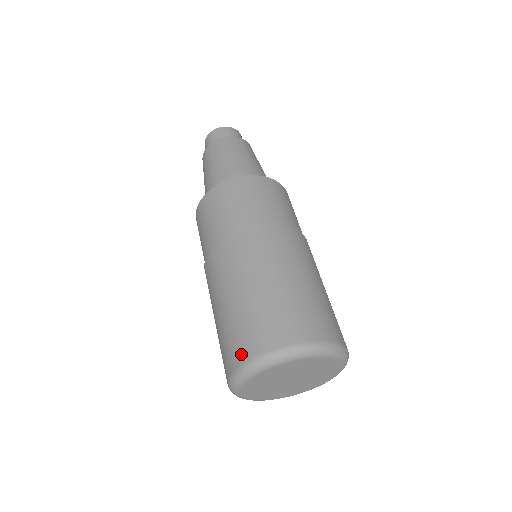
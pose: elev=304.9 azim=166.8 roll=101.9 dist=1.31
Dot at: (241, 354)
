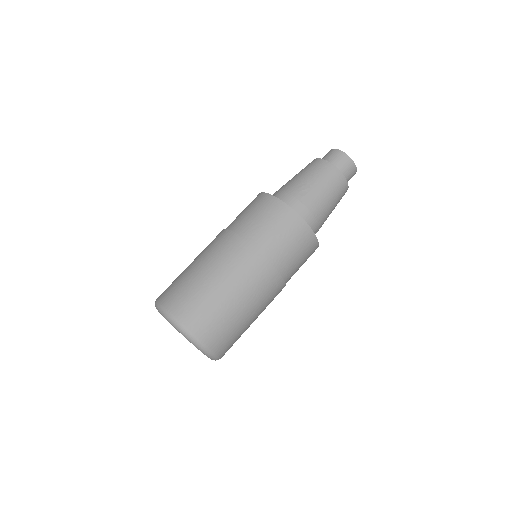
Dot at: (172, 304)
